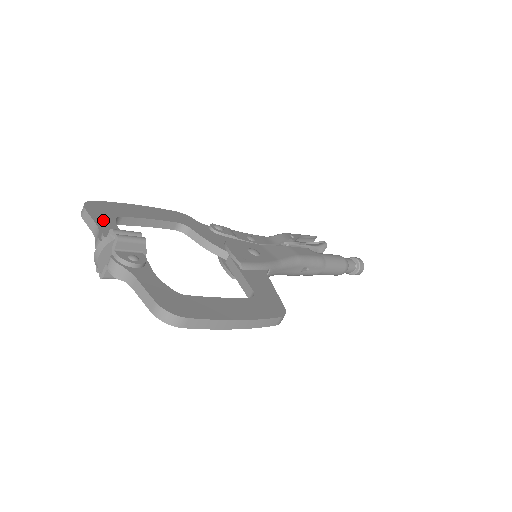
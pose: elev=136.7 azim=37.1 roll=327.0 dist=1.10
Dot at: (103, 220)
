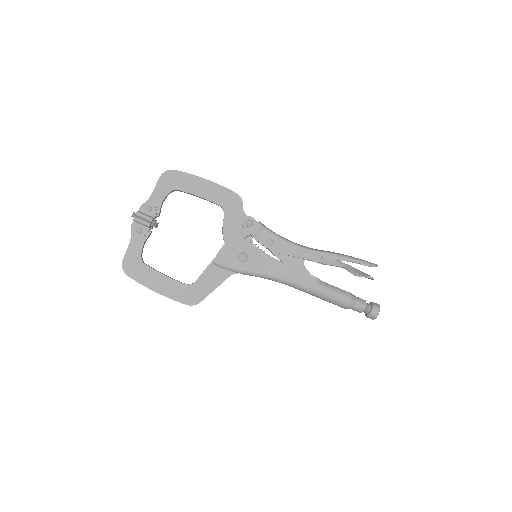
Dot at: (160, 191)
